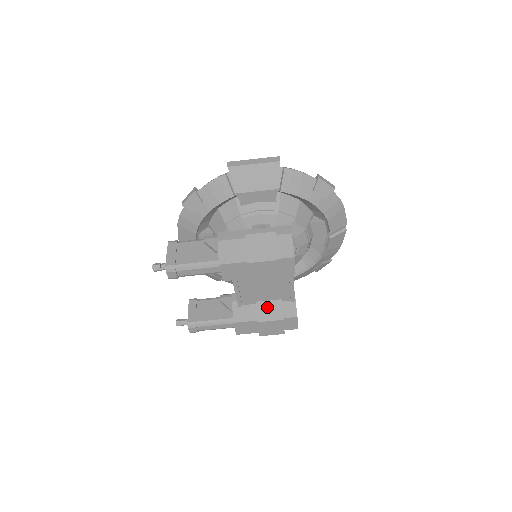
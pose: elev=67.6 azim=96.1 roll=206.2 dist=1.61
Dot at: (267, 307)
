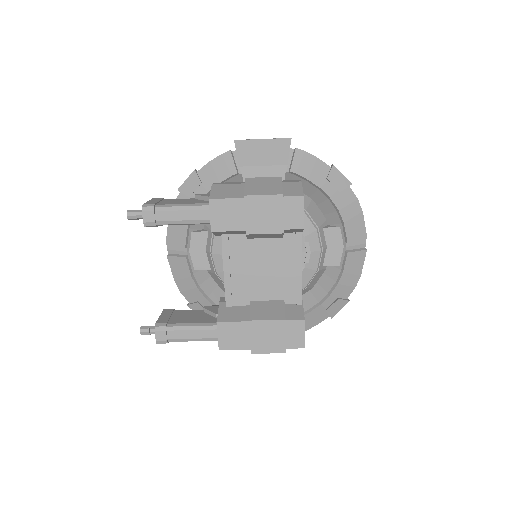
Dot at: (265, 306)
